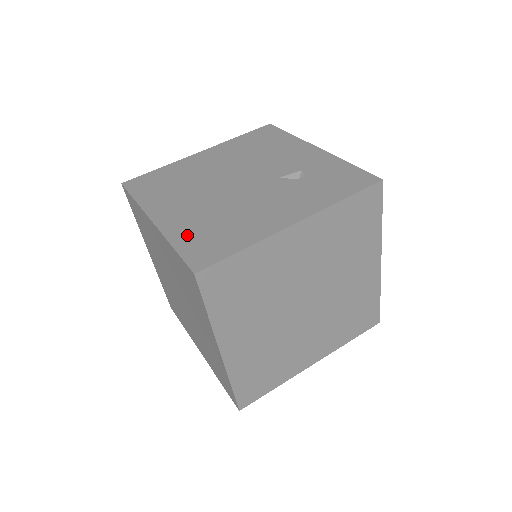
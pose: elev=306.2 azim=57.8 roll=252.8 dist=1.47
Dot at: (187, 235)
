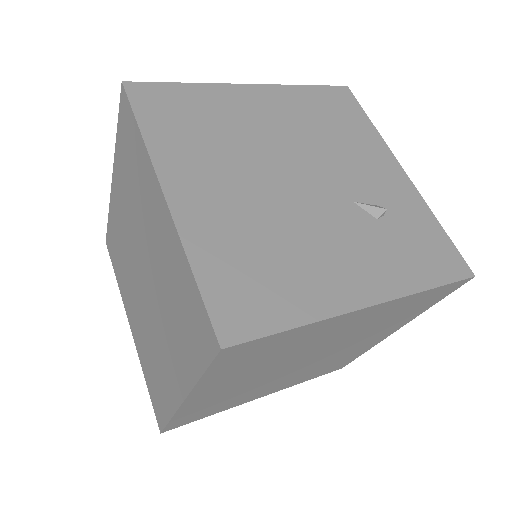
Dot at: (217, 256)
